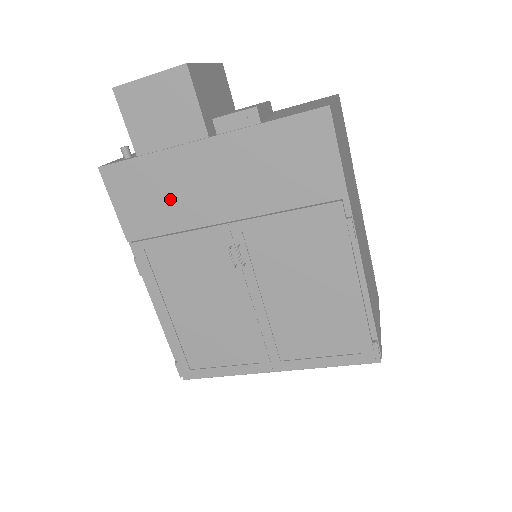
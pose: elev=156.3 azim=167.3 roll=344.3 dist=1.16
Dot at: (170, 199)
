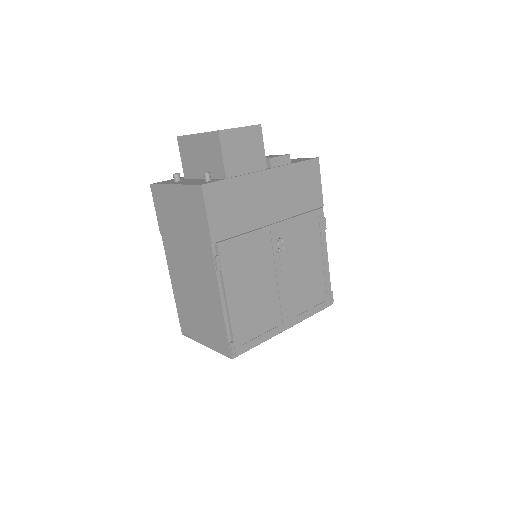
Dot at: (244, 209)
